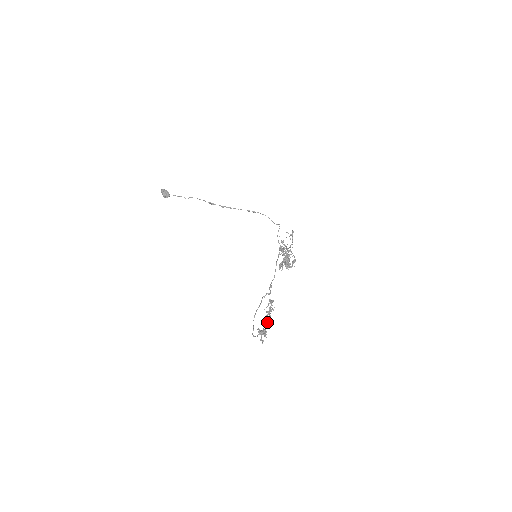
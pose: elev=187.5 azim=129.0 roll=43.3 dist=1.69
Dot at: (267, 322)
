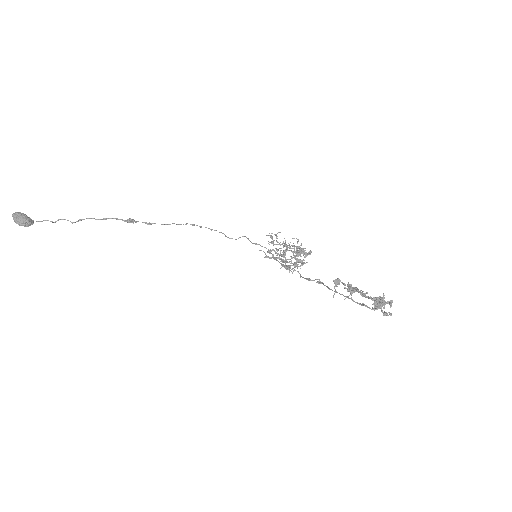
Dot at: occluded
